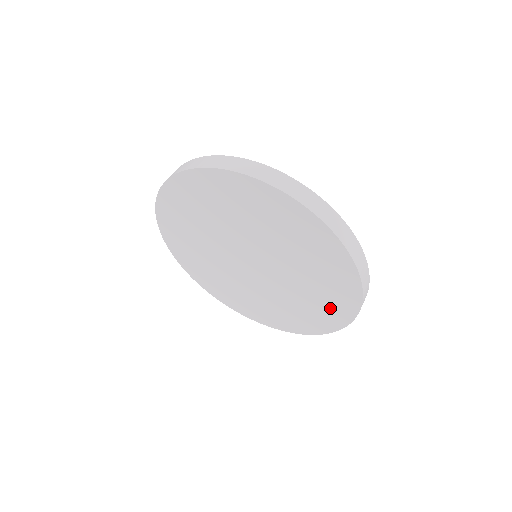
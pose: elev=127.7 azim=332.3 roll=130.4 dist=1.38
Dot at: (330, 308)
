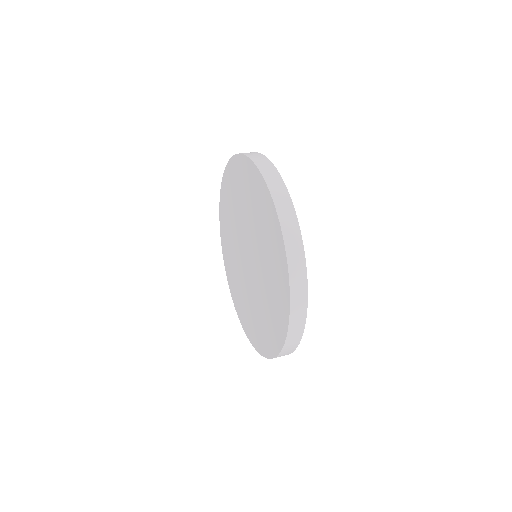
Dot at: (279, 300)
